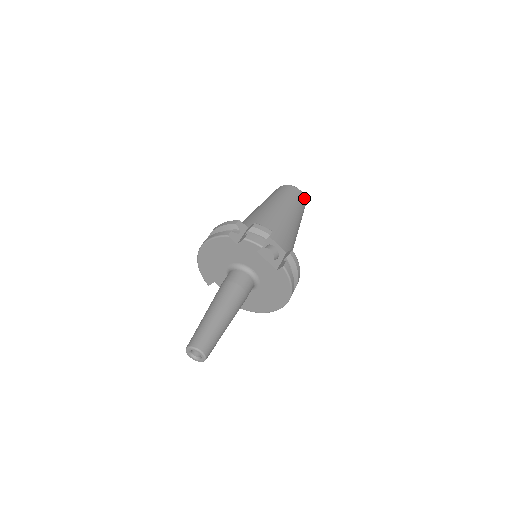
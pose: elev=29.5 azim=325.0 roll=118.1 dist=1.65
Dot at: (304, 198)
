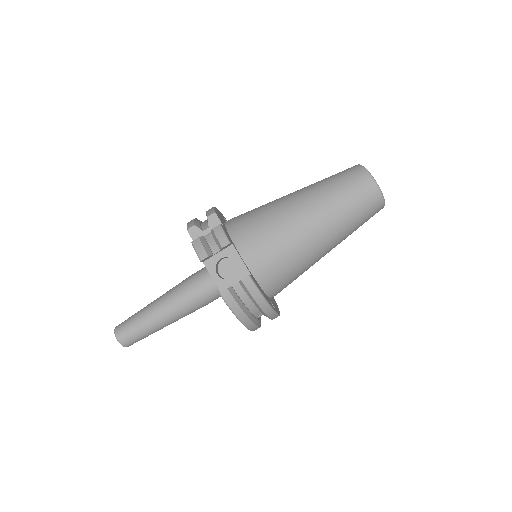
Dot at: (376, 193)
